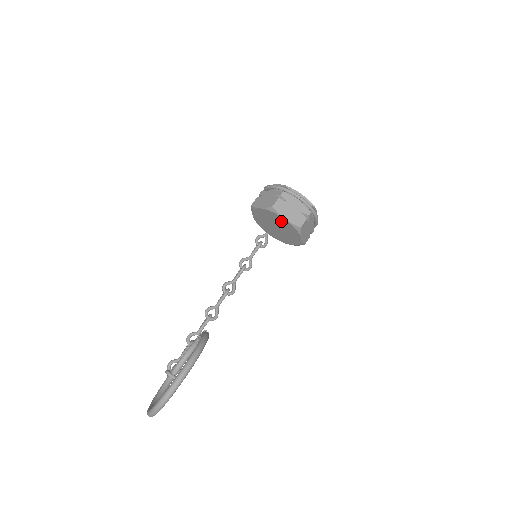
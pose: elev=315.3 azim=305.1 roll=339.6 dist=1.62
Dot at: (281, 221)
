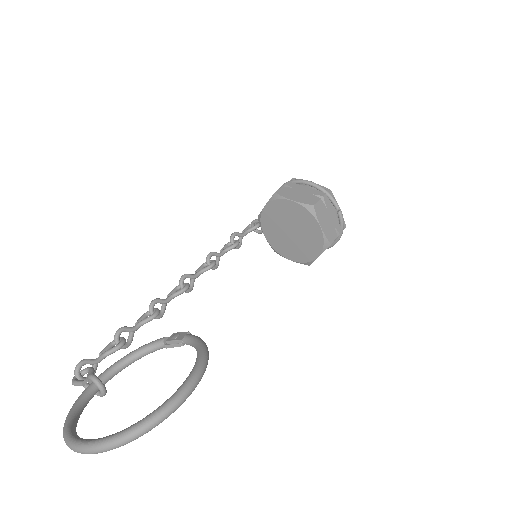
Dot at: (310, 227)
